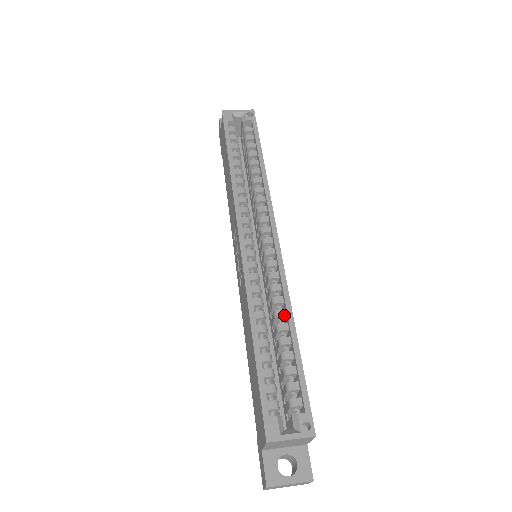
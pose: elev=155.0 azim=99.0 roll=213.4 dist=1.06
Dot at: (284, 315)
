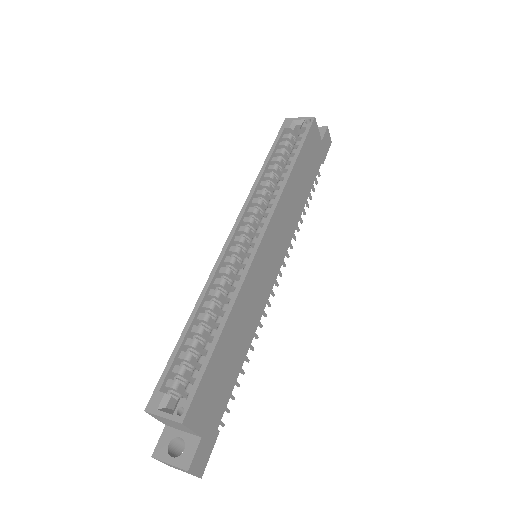
Dot at: (227, 310)
